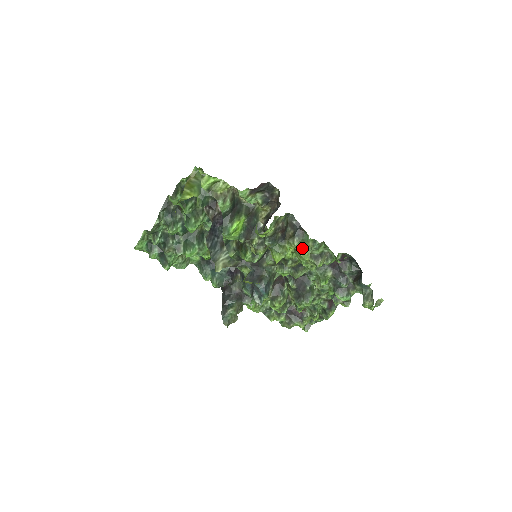
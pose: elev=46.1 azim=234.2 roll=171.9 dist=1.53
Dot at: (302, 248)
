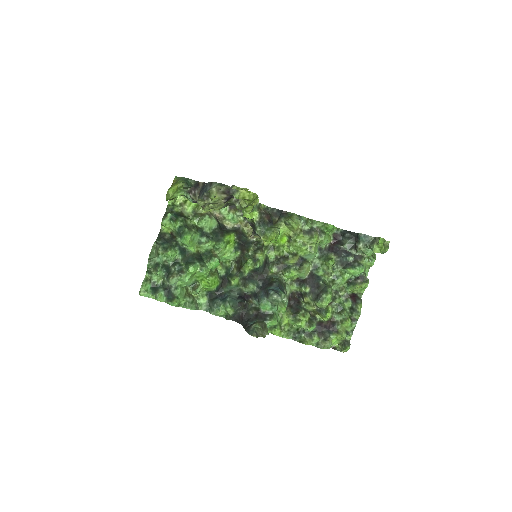
Dot at: (290, 218)
